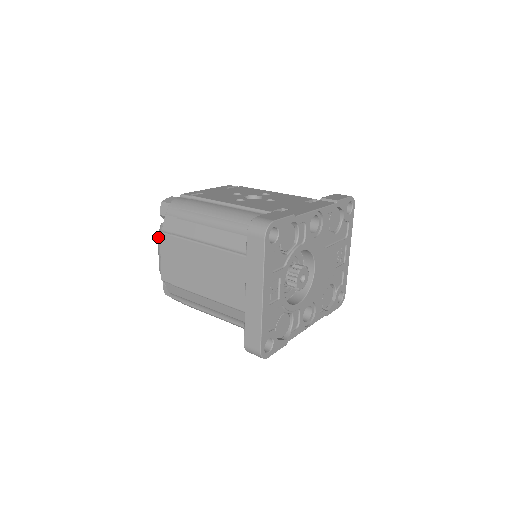
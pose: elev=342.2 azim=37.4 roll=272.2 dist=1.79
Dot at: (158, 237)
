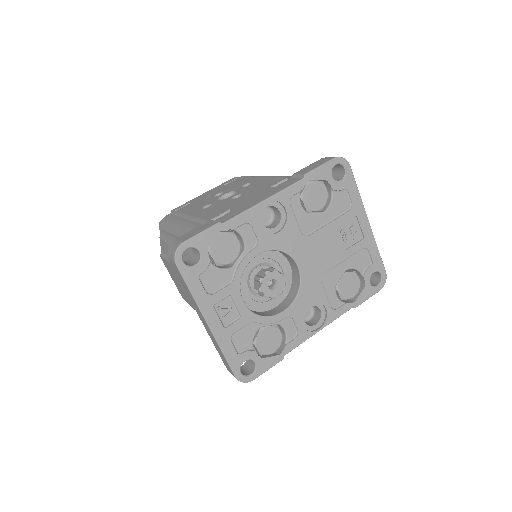
Dot at: occluded
